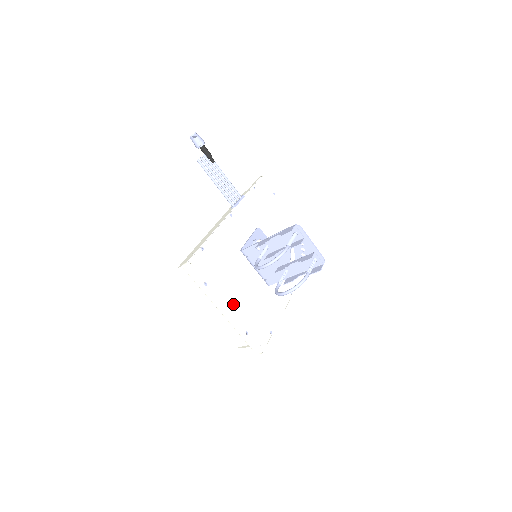
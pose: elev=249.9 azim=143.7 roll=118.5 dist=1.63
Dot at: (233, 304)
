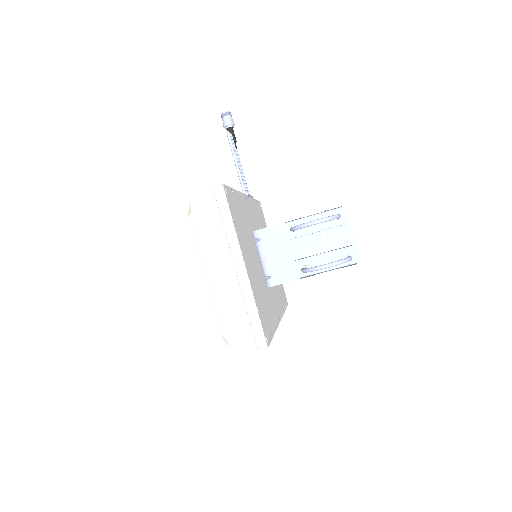
Dot at: (249, 268)
